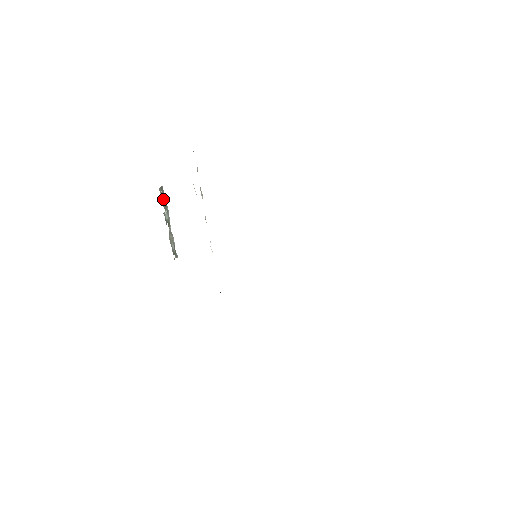
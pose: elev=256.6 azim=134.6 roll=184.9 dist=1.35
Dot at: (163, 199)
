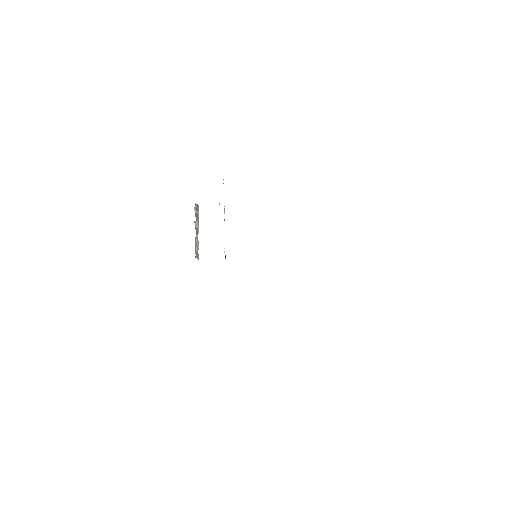
Dot at: (197, 213)
